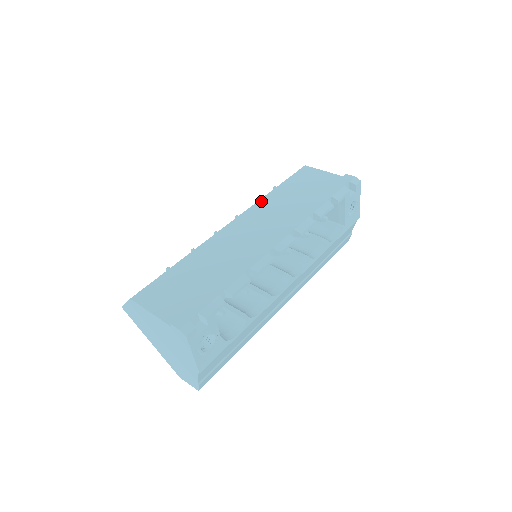
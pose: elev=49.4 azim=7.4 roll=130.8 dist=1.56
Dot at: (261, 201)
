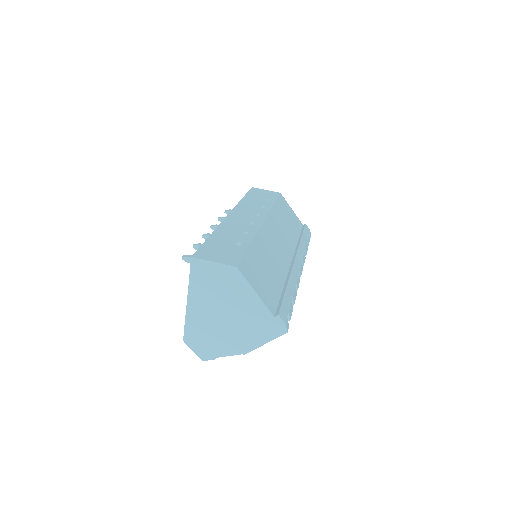
Dot at: (272, 212)
